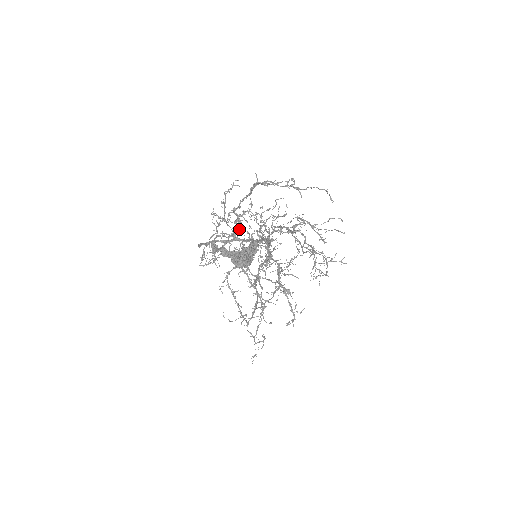
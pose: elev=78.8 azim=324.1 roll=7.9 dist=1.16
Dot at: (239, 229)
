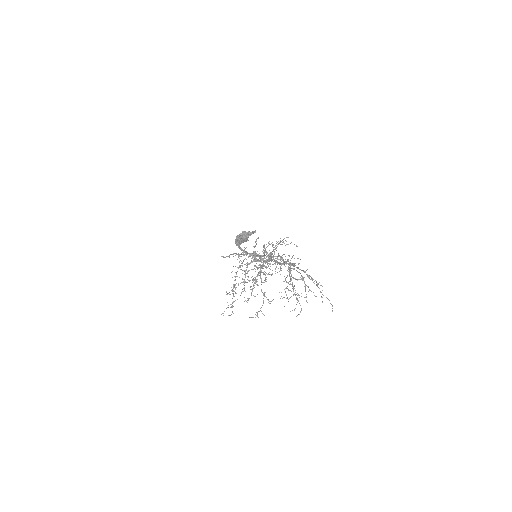
Dot at: occluded
